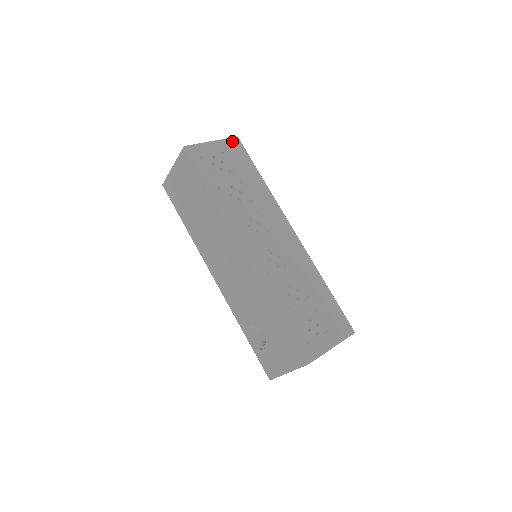
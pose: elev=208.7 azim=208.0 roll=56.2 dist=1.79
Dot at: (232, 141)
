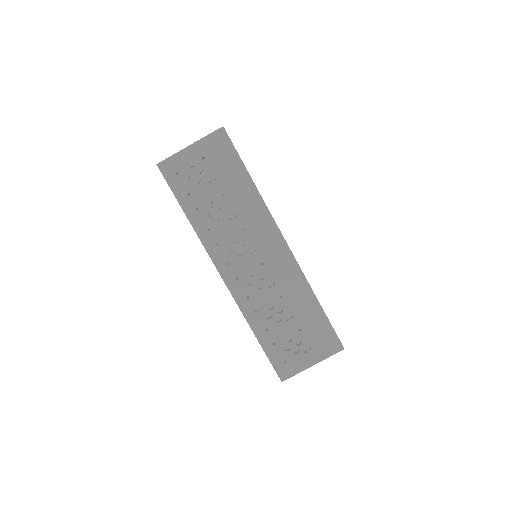
Dot at: (215, 136)
